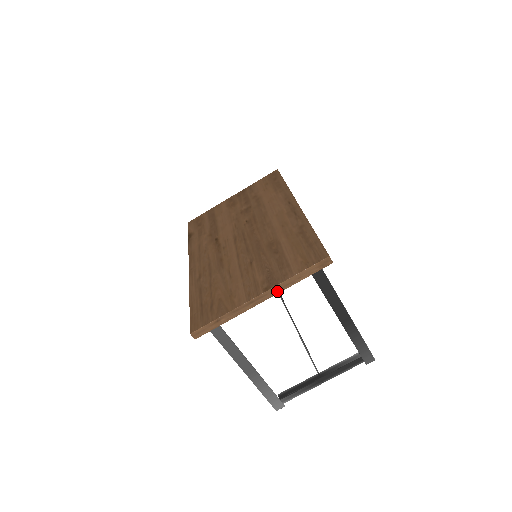
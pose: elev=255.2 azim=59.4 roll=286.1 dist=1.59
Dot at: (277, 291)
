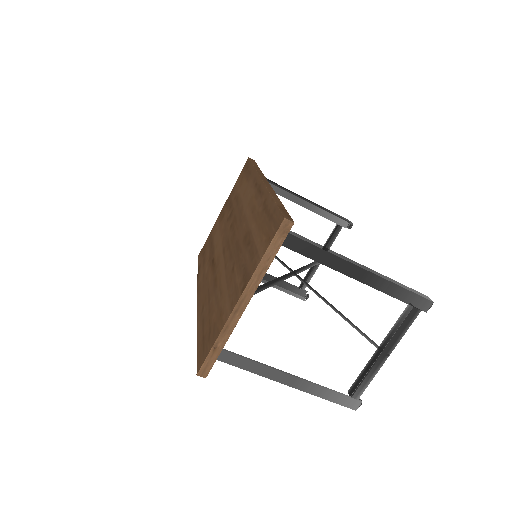
Dot at: (254, 286)
